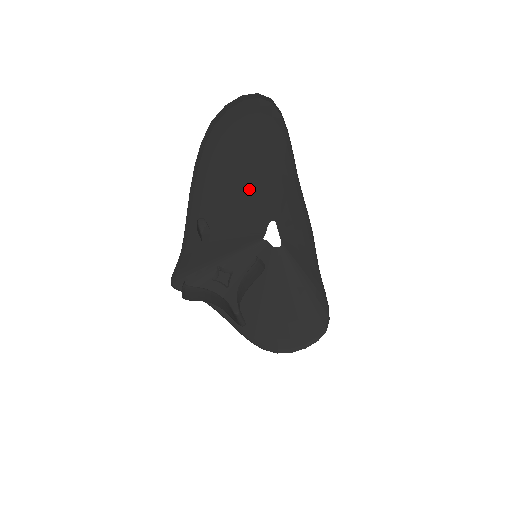
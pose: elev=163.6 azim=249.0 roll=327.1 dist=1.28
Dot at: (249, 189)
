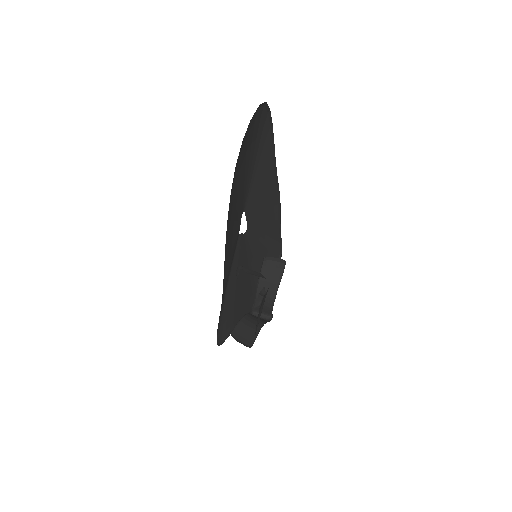
Dot at: (238, 202)
